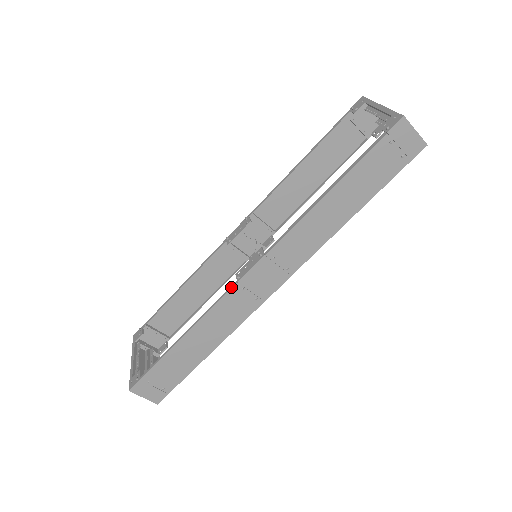
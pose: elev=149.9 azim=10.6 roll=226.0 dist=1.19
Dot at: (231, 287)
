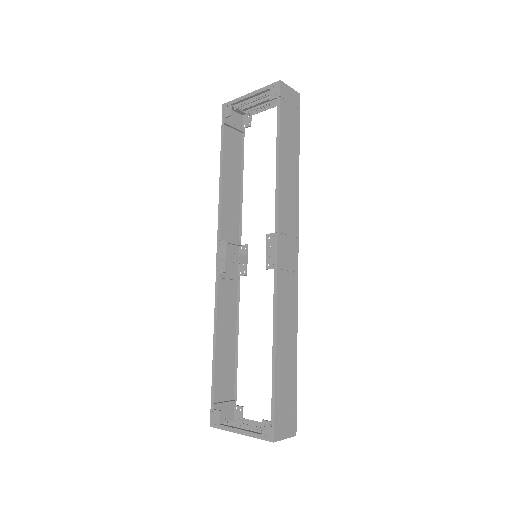
Dot at: (275, 277)
